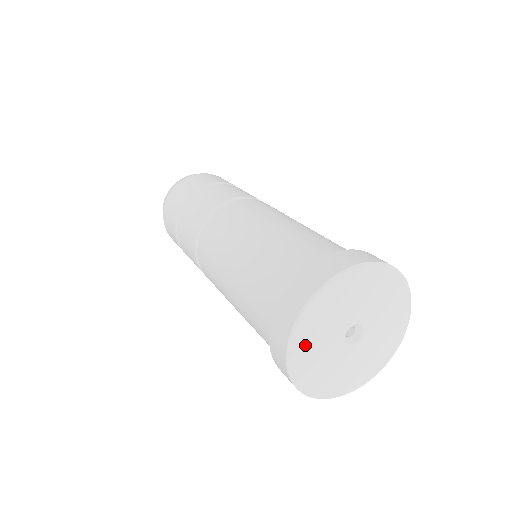
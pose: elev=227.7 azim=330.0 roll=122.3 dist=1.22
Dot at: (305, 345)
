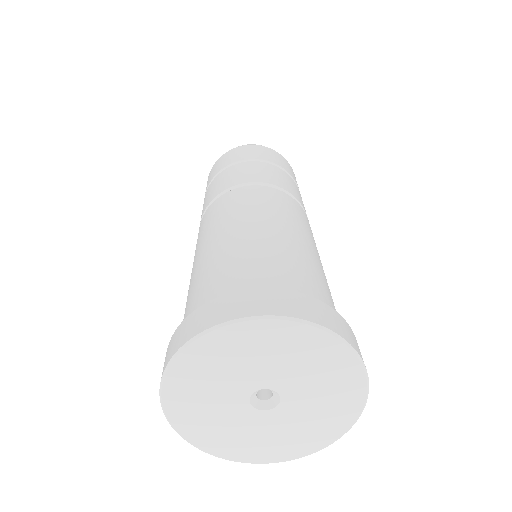
Dot at: (231, 346)
